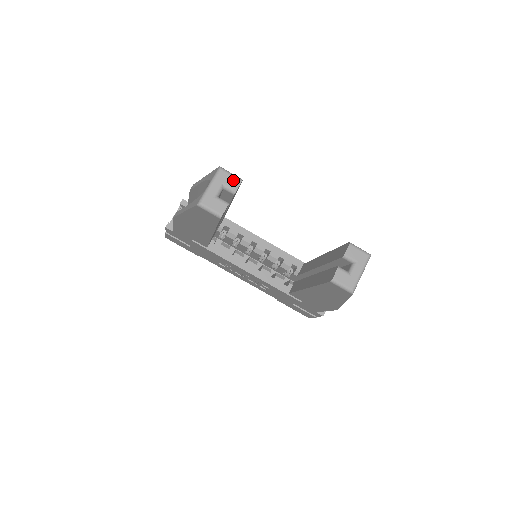
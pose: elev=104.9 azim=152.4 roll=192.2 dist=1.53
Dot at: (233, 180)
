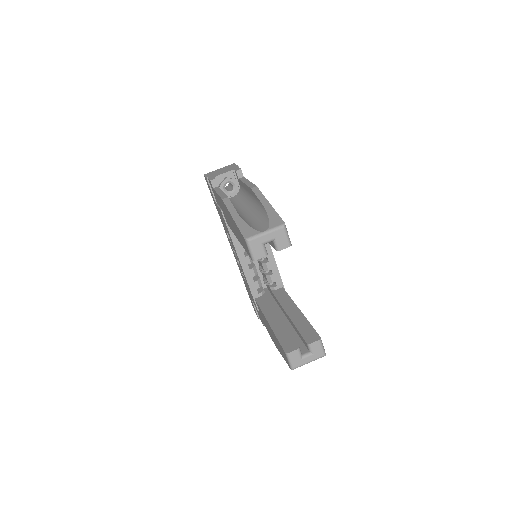
Dot at: (285, 241)
